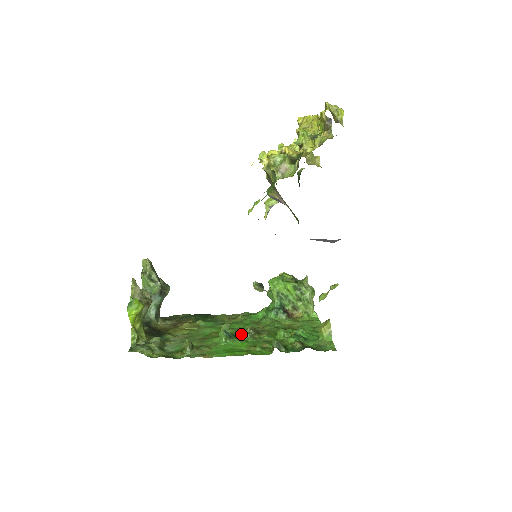
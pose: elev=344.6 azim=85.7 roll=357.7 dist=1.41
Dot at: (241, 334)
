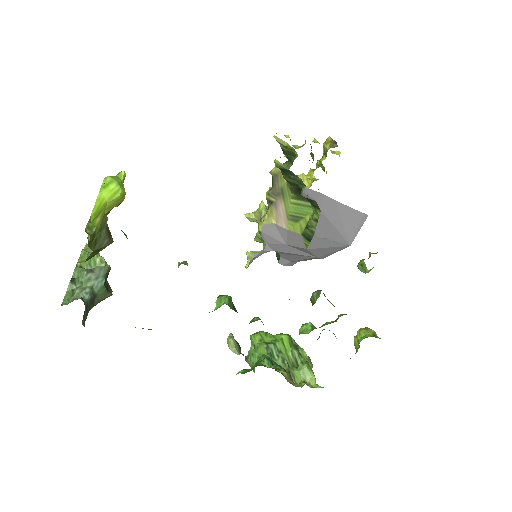
Dot at: occluded
